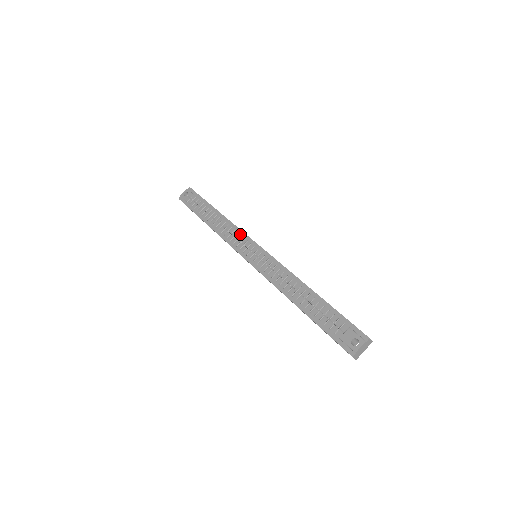
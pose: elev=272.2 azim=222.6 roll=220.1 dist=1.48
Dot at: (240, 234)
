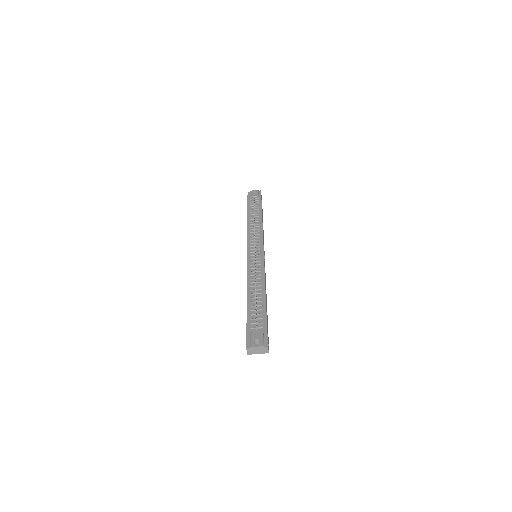
Dot at: (260, 236)
